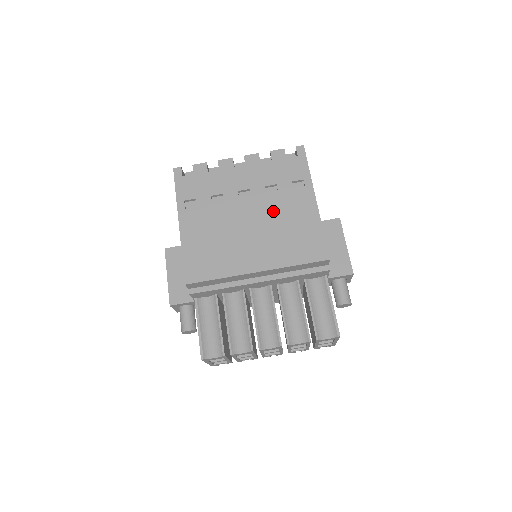
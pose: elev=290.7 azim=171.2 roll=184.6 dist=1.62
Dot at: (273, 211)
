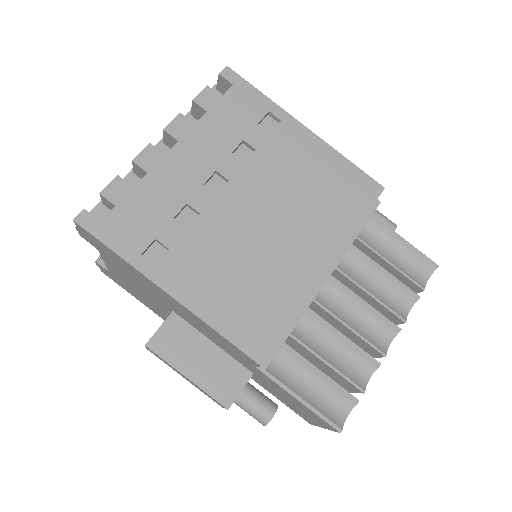
Dot at: (273, 178)
